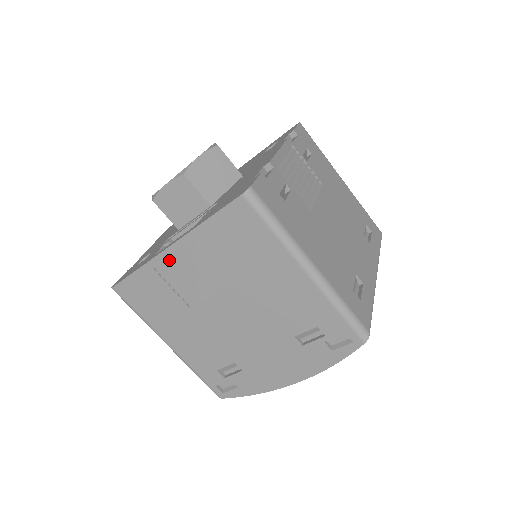
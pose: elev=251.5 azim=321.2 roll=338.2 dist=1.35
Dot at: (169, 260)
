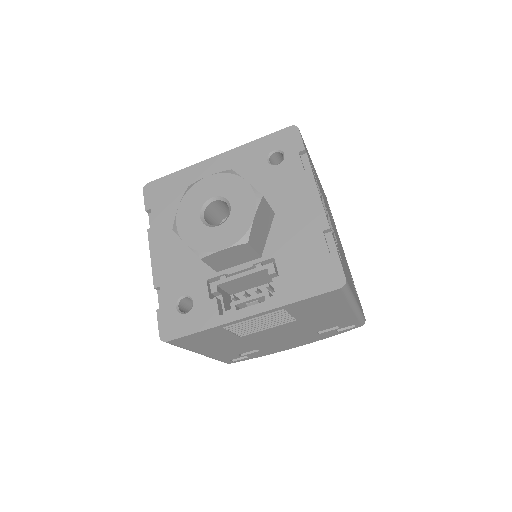
Dot at: (241, 320)
